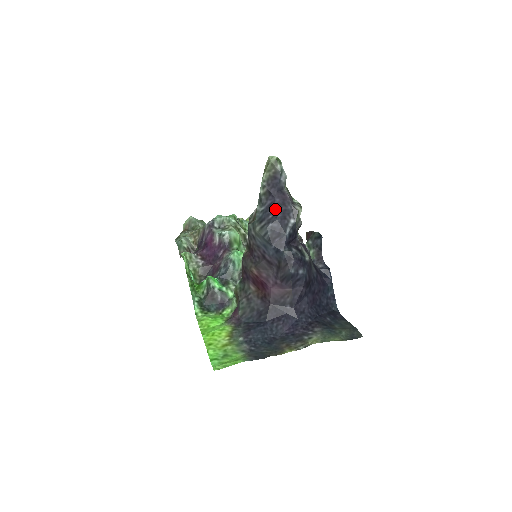
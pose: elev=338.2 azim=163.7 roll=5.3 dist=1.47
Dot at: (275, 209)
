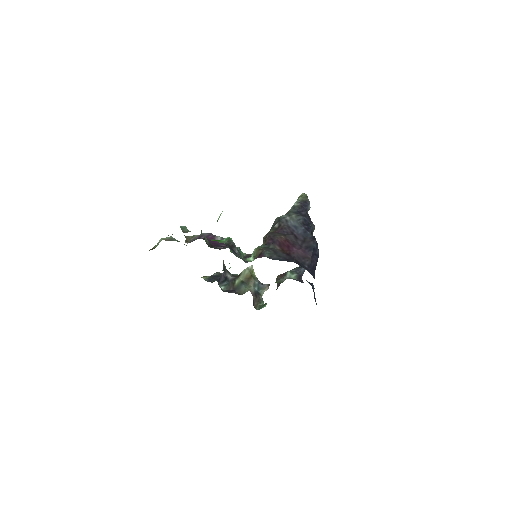
Dot at: (306, 213)
